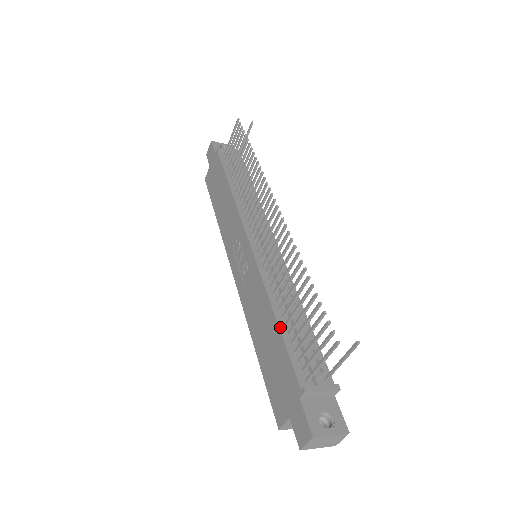
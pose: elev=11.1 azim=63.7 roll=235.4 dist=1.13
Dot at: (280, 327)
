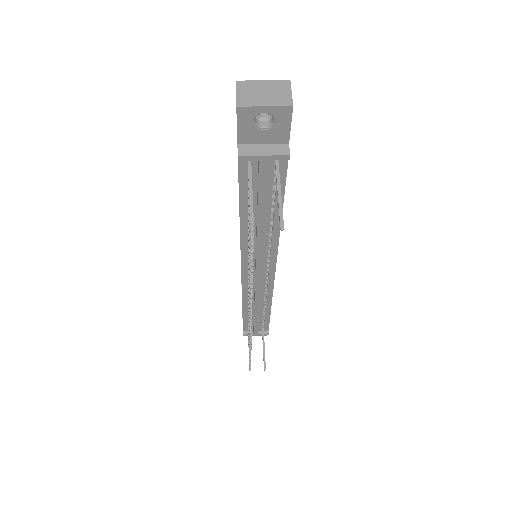
Dot at: (243, 314)
